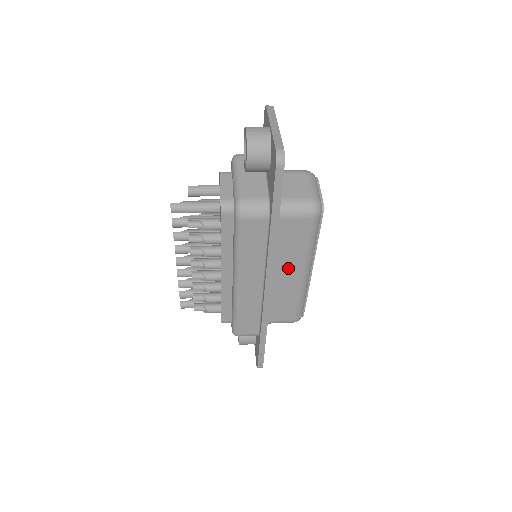
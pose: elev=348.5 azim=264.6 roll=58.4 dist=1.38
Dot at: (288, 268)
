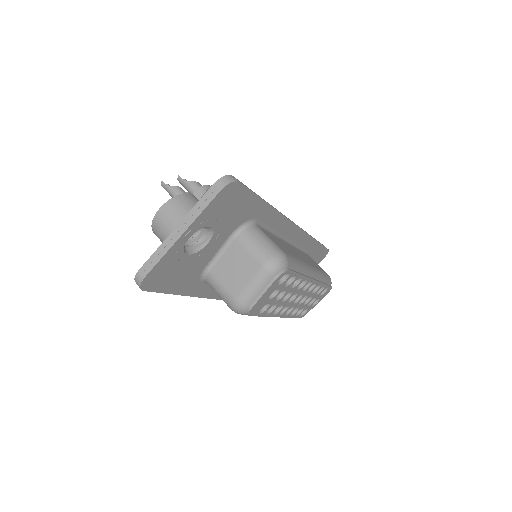
Dot at: occluded
